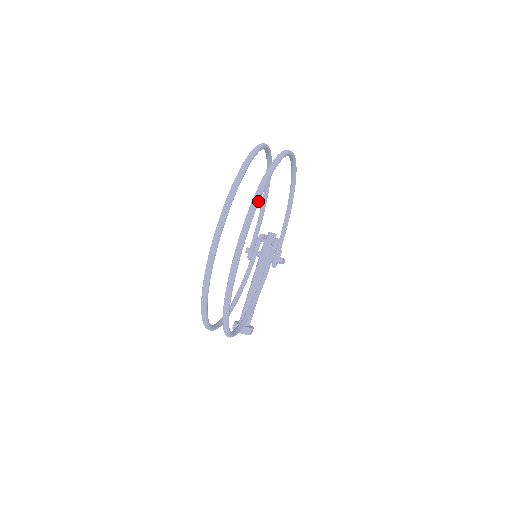
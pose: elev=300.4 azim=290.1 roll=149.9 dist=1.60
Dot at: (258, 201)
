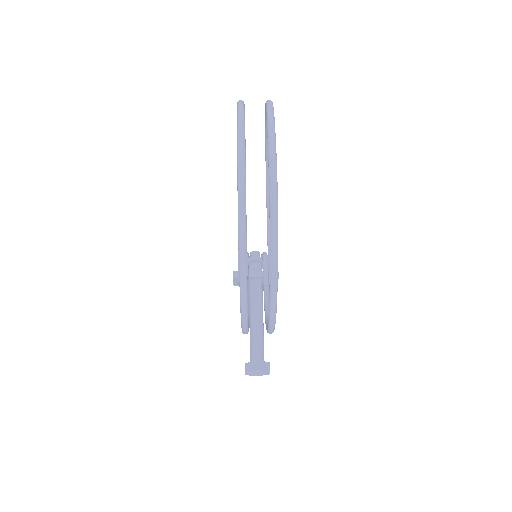
Dot at: (274, 117)
